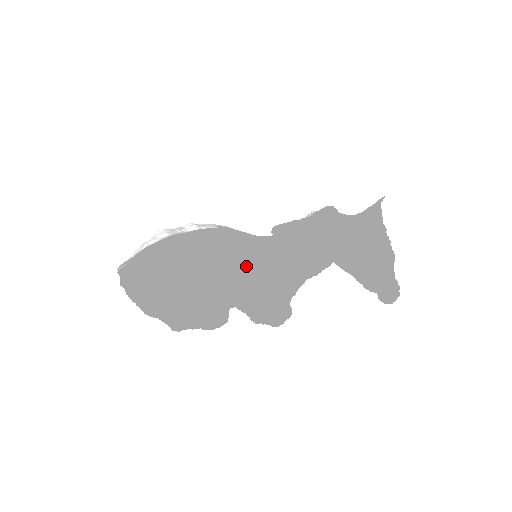
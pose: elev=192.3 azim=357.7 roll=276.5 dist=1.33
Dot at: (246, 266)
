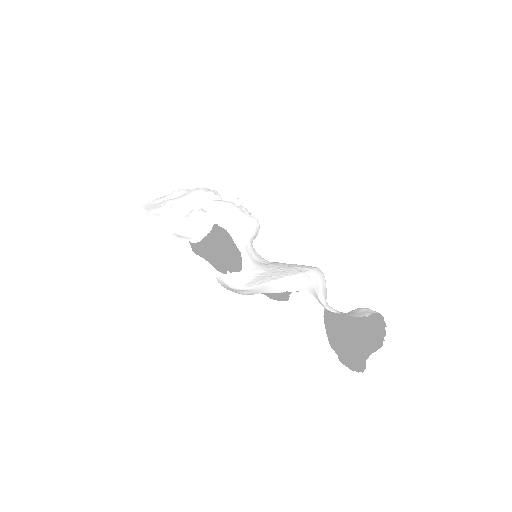
Dot at: occluded
